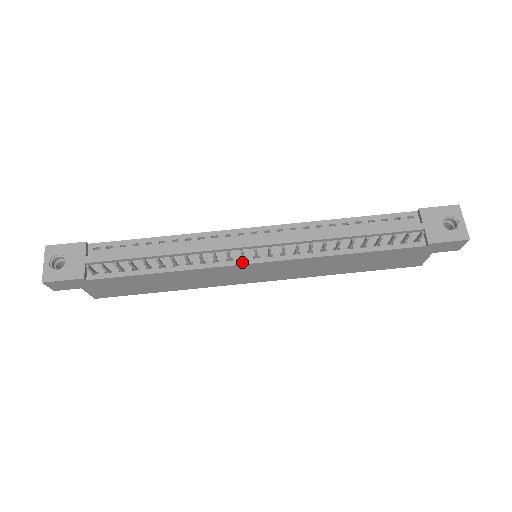
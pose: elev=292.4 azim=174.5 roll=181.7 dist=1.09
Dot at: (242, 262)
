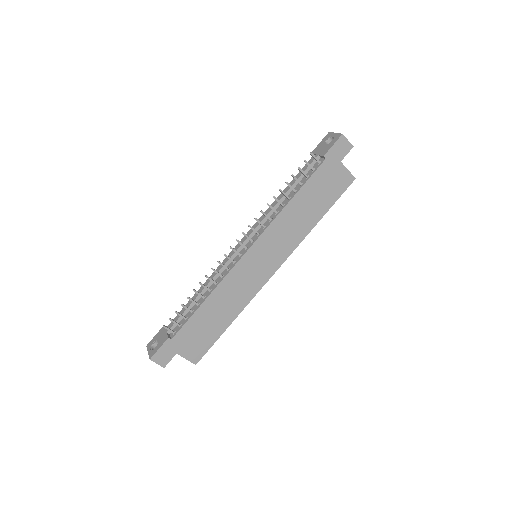
Dot at: (241, 257)
